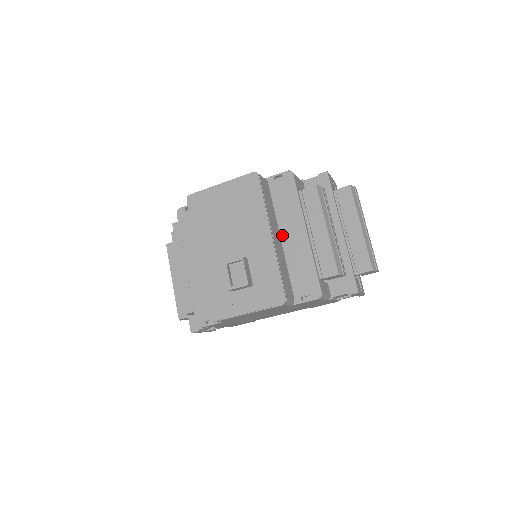
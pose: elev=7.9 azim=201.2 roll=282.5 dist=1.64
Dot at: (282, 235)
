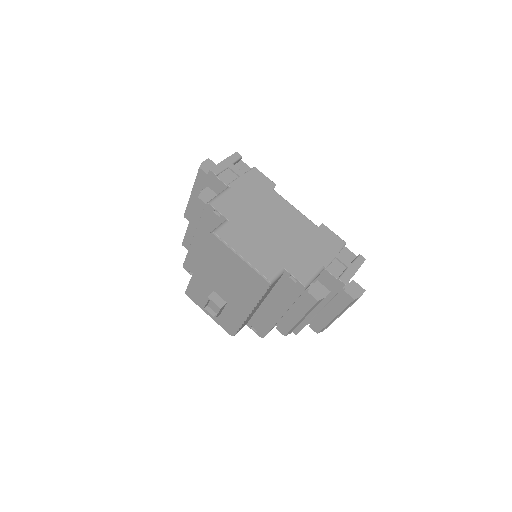
Dot at: (266, 300)
